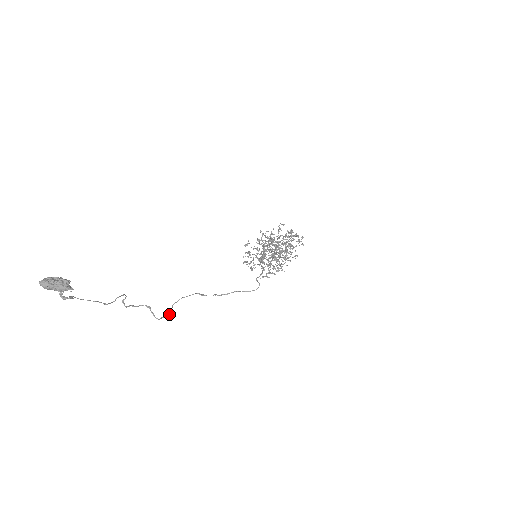
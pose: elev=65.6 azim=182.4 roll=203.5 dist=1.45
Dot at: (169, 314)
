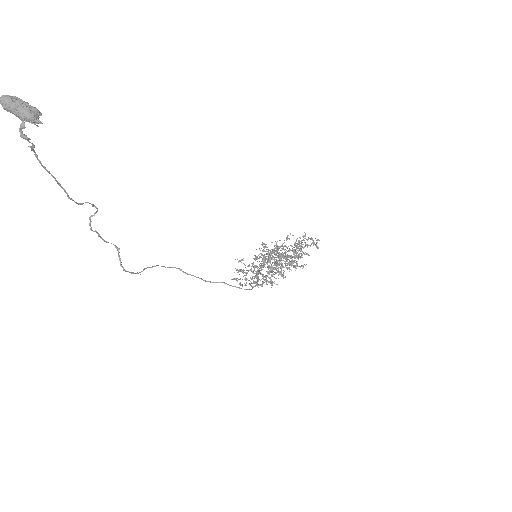
Dot at: (138, 273)
